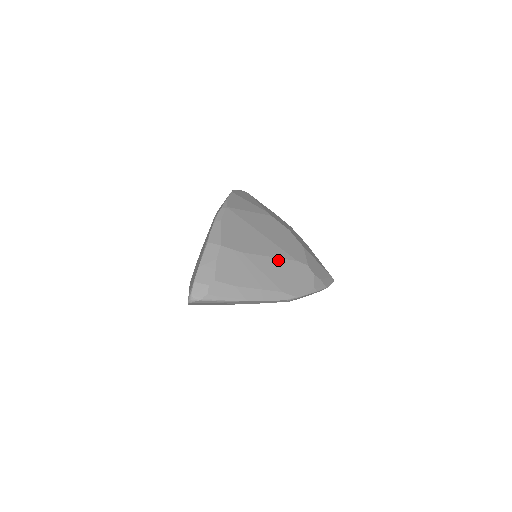
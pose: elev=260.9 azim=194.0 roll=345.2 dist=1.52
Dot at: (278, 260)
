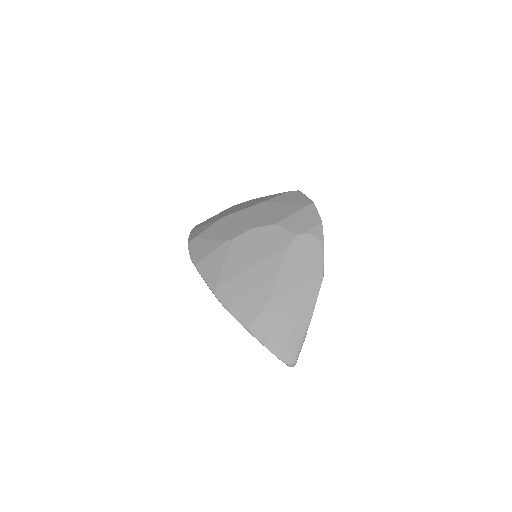
Dot at: (284, 266)
